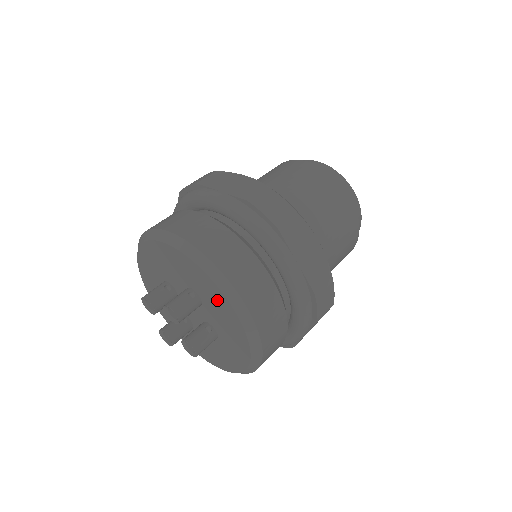
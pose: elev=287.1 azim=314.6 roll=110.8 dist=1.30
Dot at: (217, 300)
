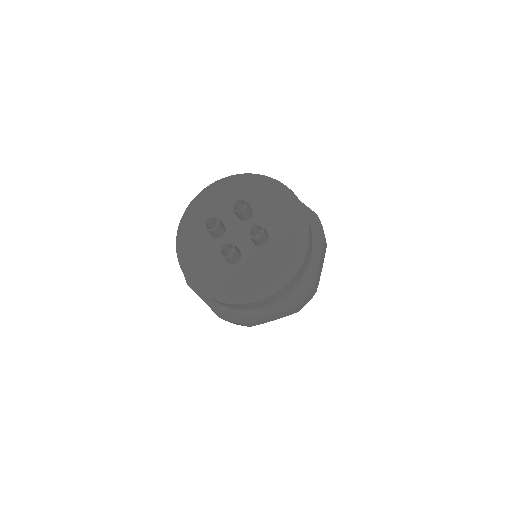
Dot at: (268, 194)
